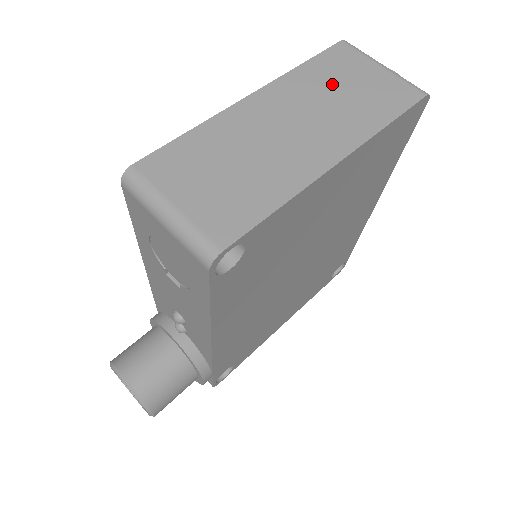
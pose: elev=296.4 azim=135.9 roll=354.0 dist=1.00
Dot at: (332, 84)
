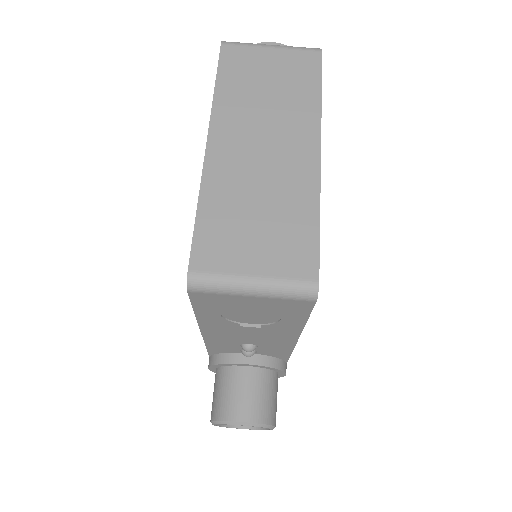
Dot at: (253, 89)
